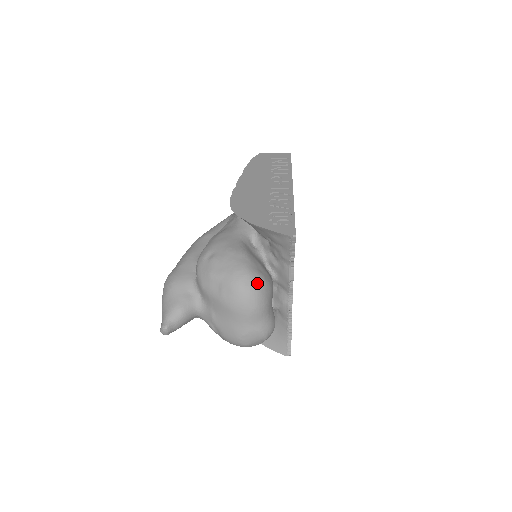
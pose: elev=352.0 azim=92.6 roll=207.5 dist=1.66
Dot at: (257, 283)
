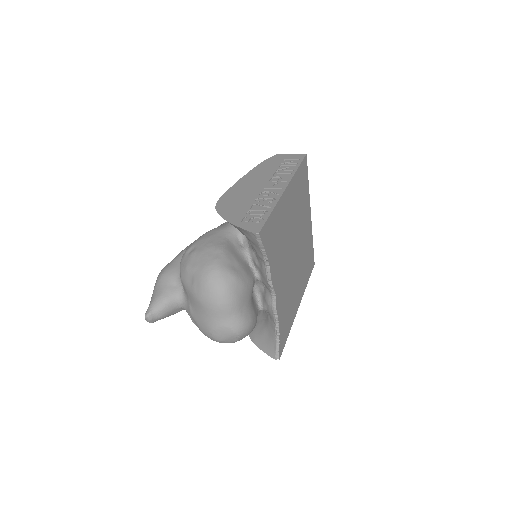
Dot at: (225, 279)
